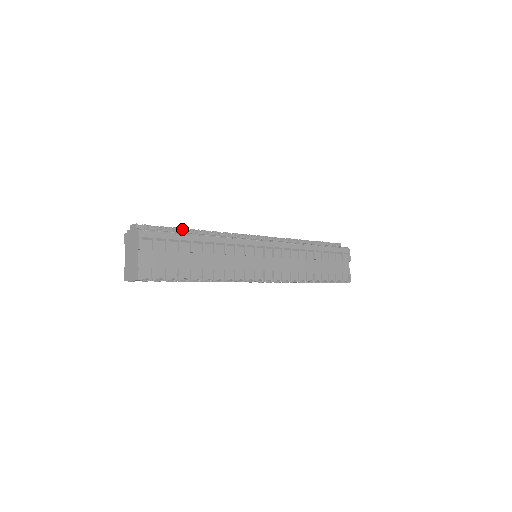
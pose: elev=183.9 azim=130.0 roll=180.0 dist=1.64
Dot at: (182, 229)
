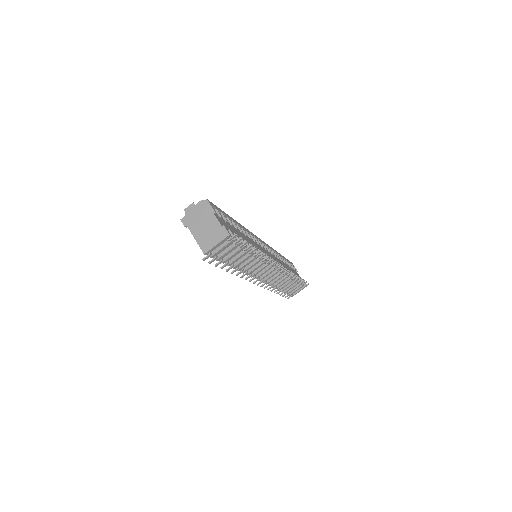
Dot at: occluded
